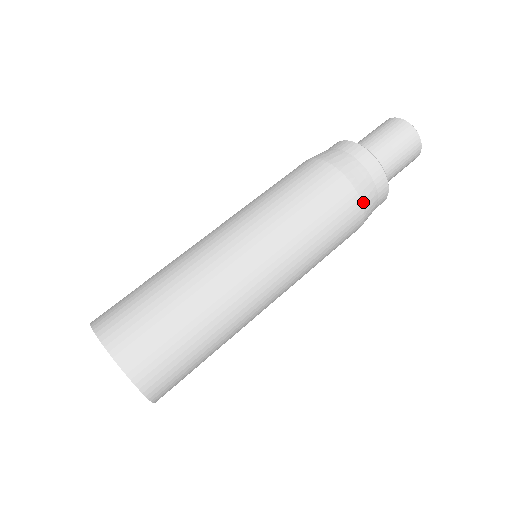
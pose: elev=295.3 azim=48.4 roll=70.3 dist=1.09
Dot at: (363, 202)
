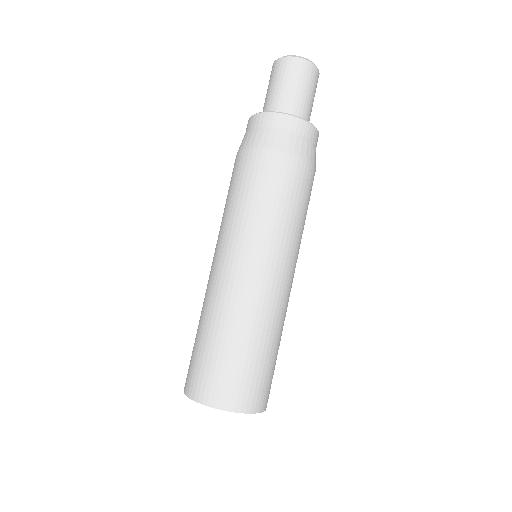
Dot at: (274, 149)
